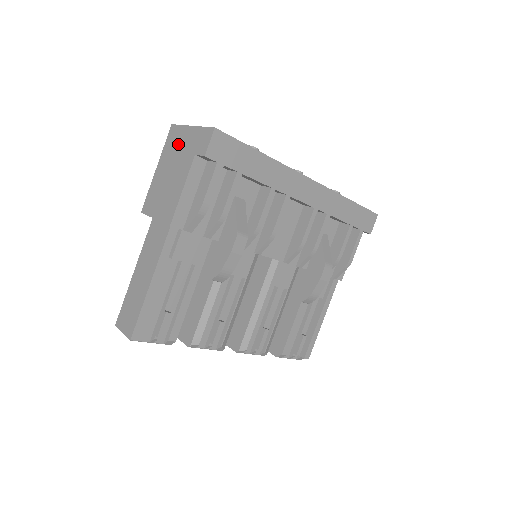
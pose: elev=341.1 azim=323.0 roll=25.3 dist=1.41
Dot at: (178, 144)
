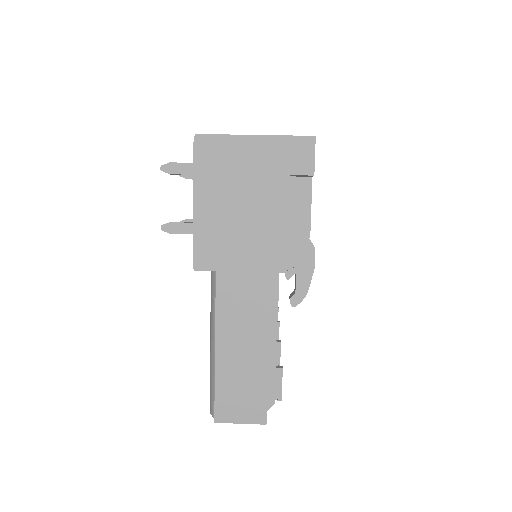
Dot at: (236, 163)
